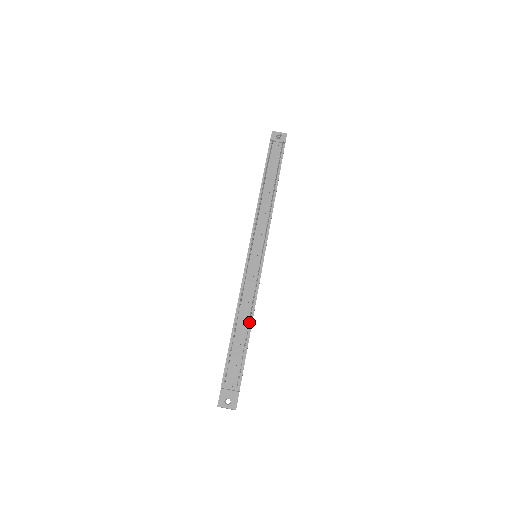
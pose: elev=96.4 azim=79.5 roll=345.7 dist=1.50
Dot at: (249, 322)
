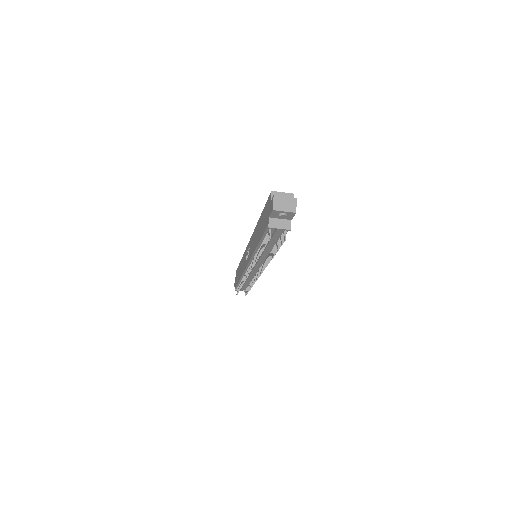
Dot at: occluded
